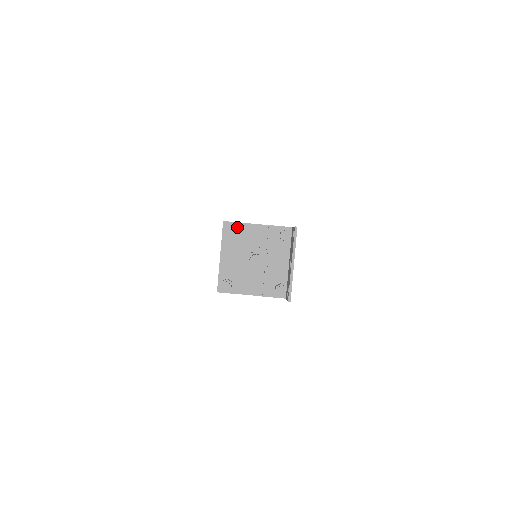
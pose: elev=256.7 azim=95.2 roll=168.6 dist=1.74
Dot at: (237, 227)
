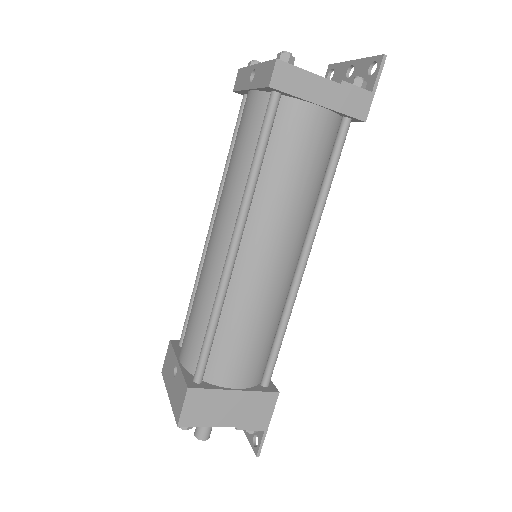
Dot at: (195, 423)
